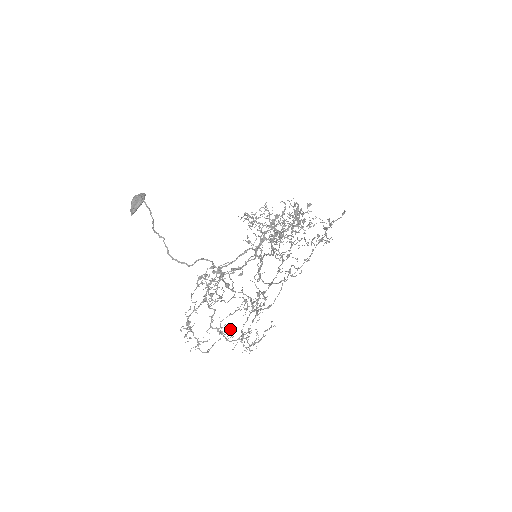
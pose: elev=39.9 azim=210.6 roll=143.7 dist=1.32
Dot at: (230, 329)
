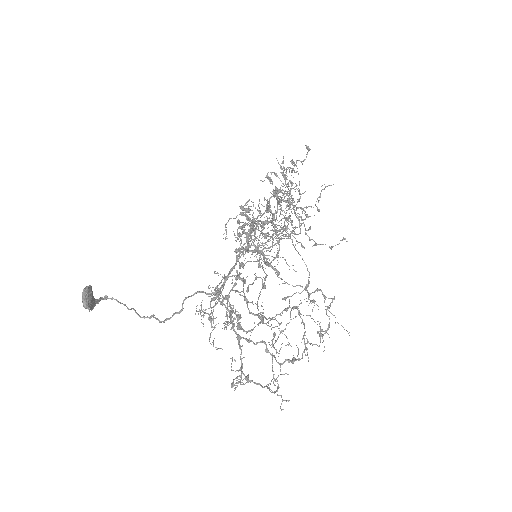
Dot at: occluded
